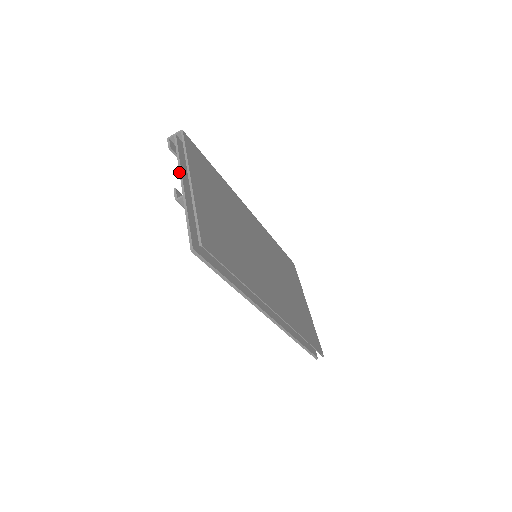
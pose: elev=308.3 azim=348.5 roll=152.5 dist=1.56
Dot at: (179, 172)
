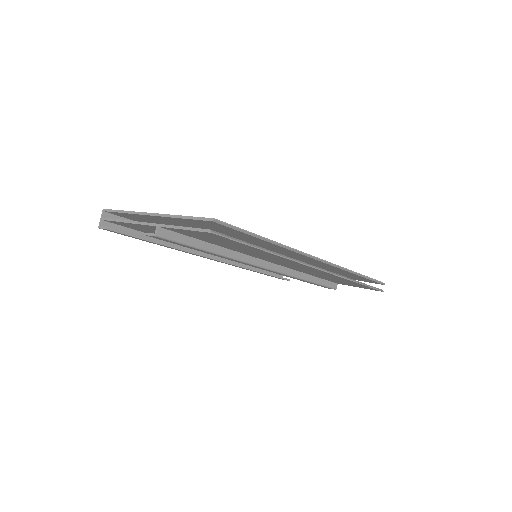
Dot at: (135, 224)
